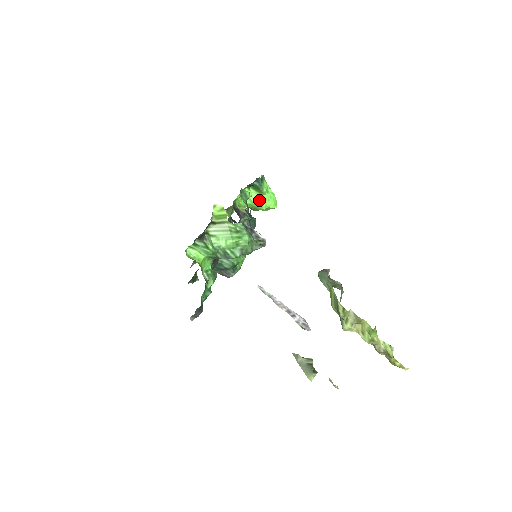
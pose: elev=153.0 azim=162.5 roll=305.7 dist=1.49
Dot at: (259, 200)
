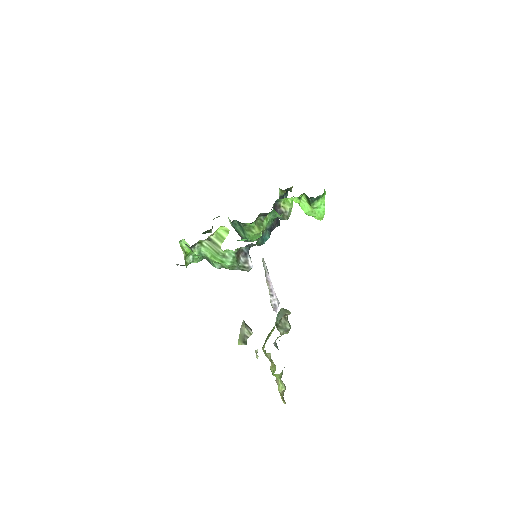
Dot at: (306, 208)
